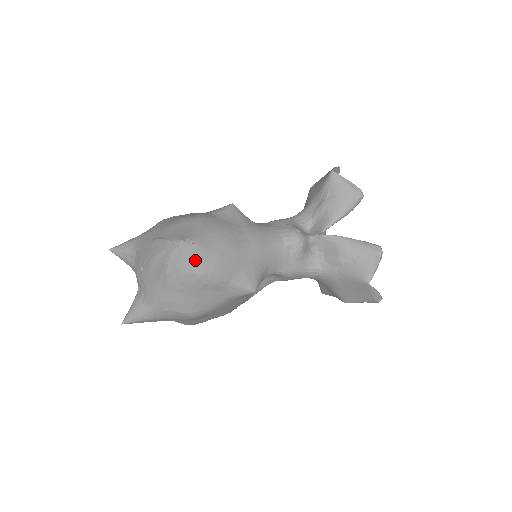
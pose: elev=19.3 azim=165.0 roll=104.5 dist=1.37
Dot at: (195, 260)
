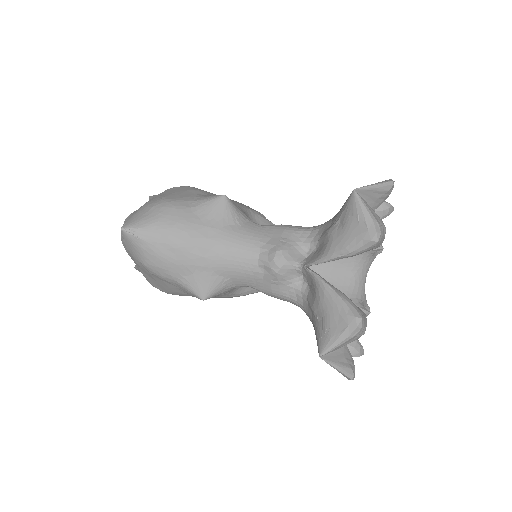
Dot at: (137, 250)
